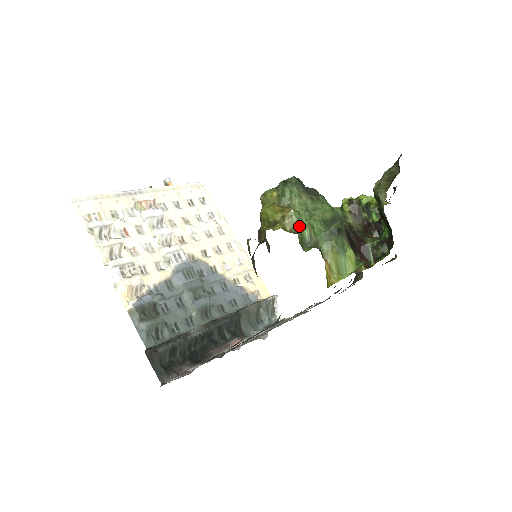
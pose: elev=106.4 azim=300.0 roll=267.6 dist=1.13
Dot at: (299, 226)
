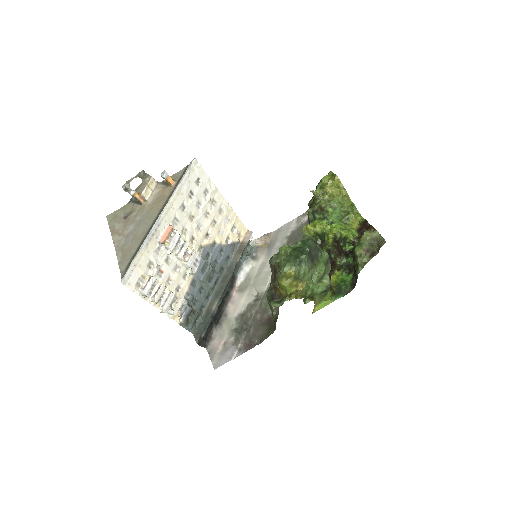
Dot at: (305, 294)
